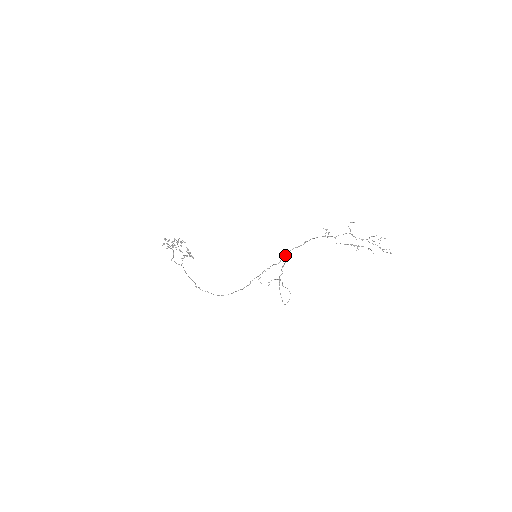
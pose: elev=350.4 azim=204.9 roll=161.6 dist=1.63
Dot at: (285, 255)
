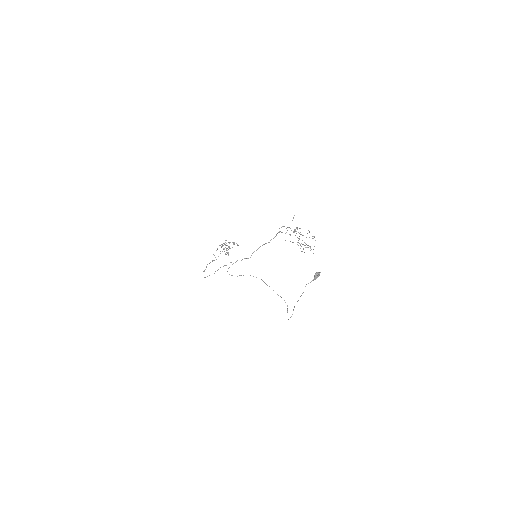
Dot at: occluded
